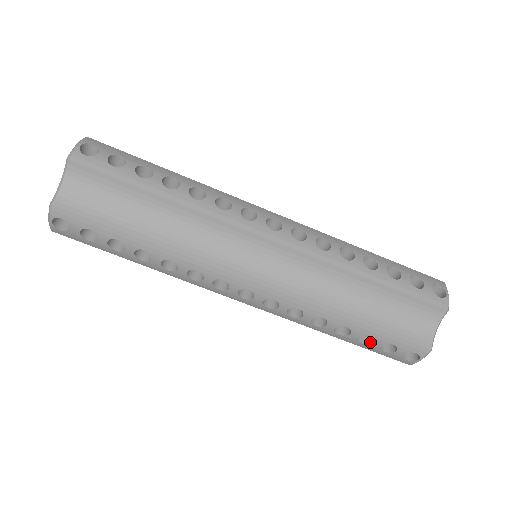
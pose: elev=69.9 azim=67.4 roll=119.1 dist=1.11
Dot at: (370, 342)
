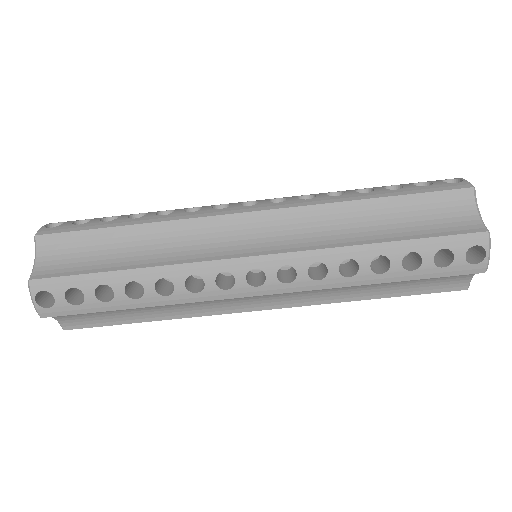
Dot at: (419, 264)
